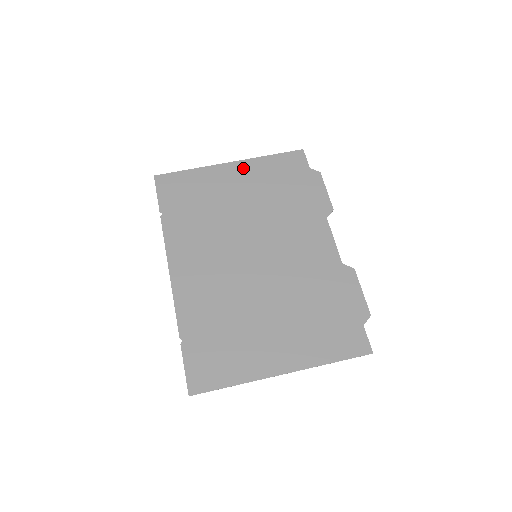
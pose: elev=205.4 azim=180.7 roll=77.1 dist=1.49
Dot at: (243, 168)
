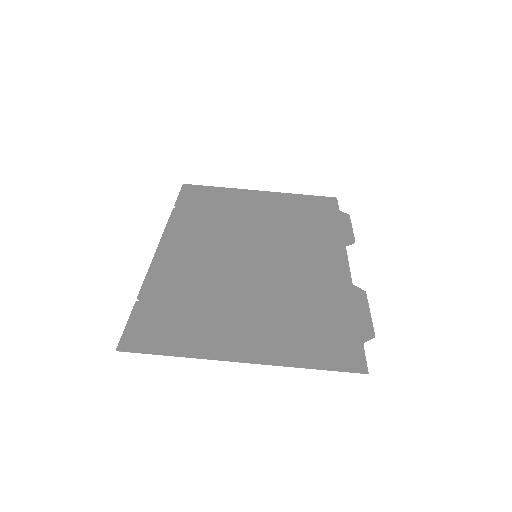
Dot at: (271, 196)
